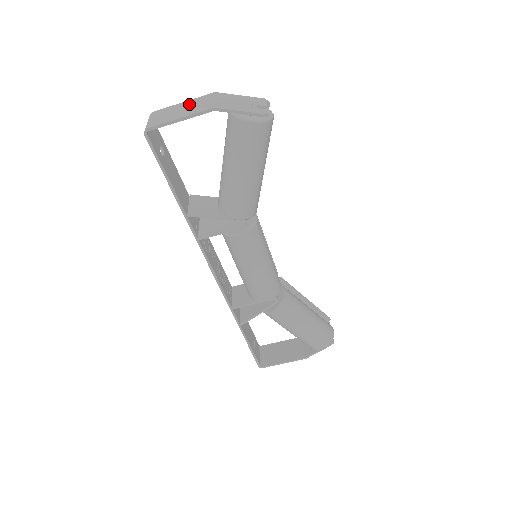
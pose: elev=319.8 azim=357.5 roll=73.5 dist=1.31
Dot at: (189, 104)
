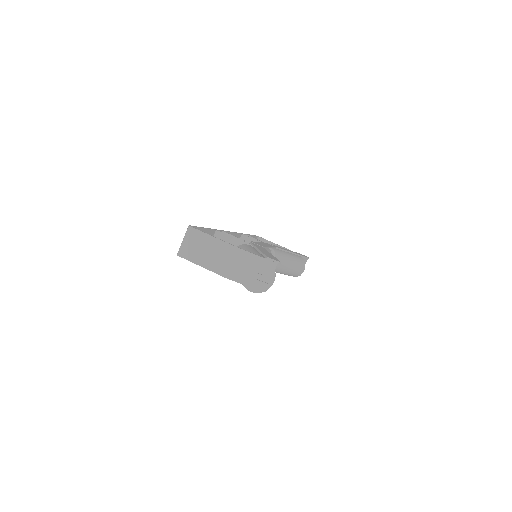
Dot at: (216, 249)
